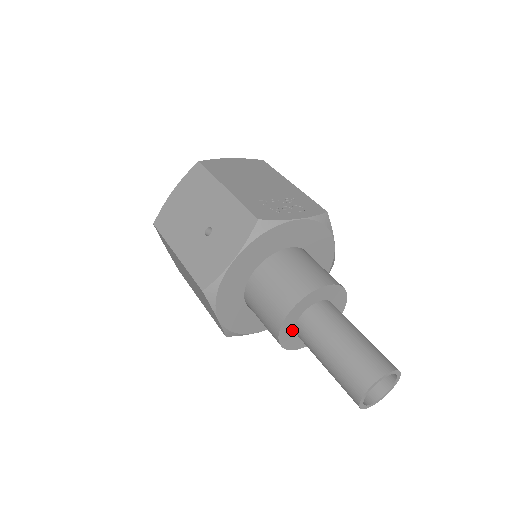
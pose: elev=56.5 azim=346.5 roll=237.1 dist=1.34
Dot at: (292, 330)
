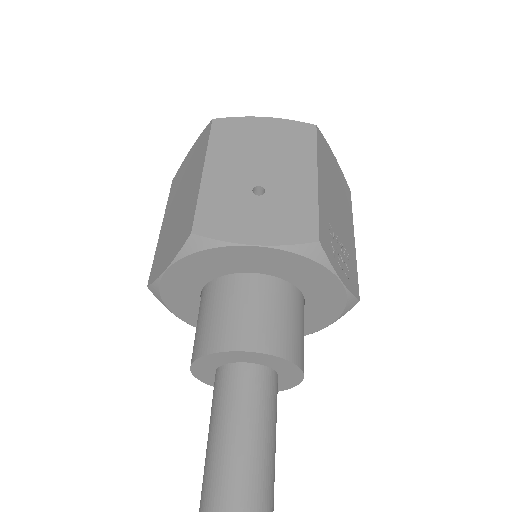
Dot at: (220, 363)
